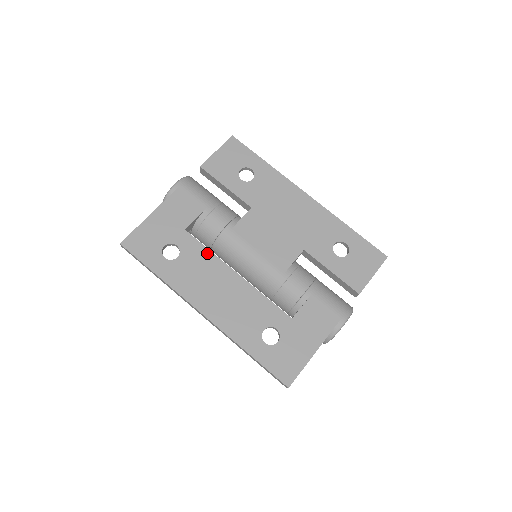
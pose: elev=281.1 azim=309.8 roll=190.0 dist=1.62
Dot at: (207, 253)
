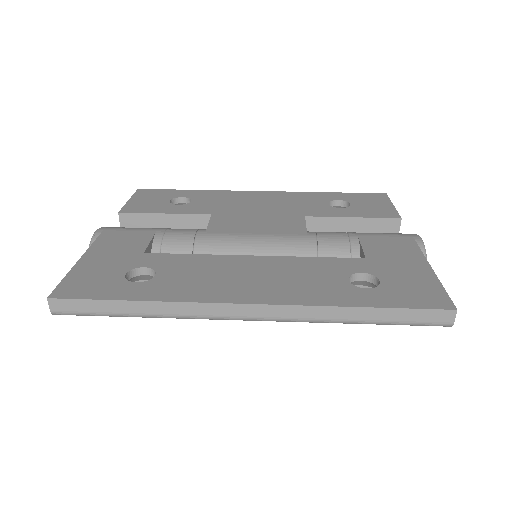
Dot at: (194, 257)
